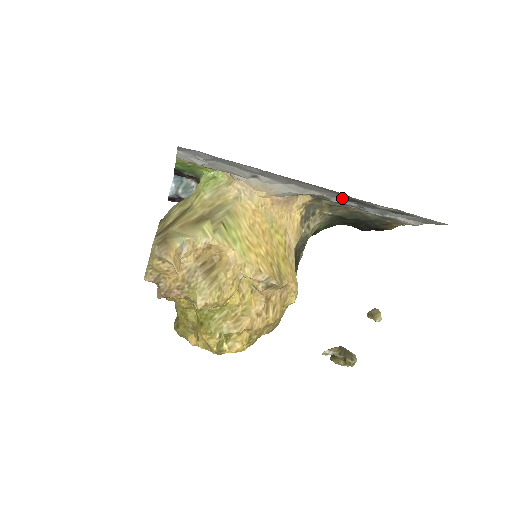
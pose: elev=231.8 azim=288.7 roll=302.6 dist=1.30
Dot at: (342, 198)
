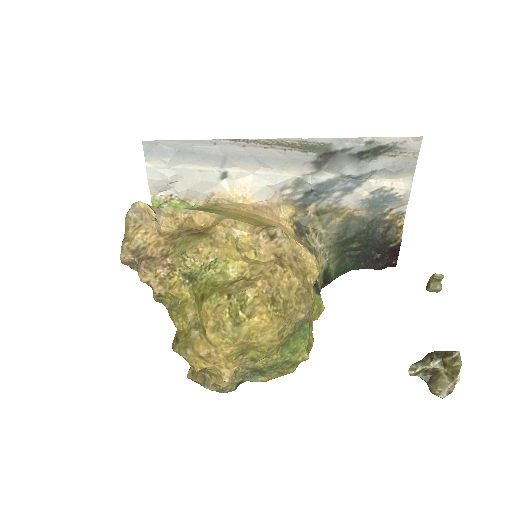
Dot at: (314, 168)
